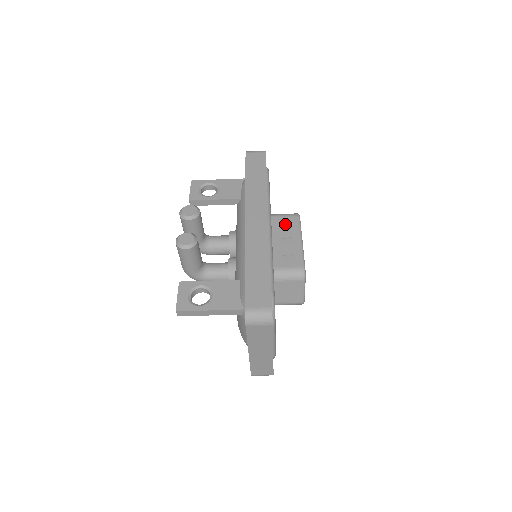
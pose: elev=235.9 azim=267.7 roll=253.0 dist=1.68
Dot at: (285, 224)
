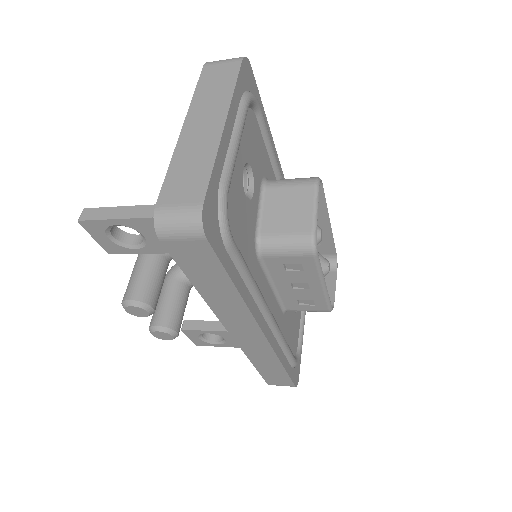
Dot at: (292, 265)
